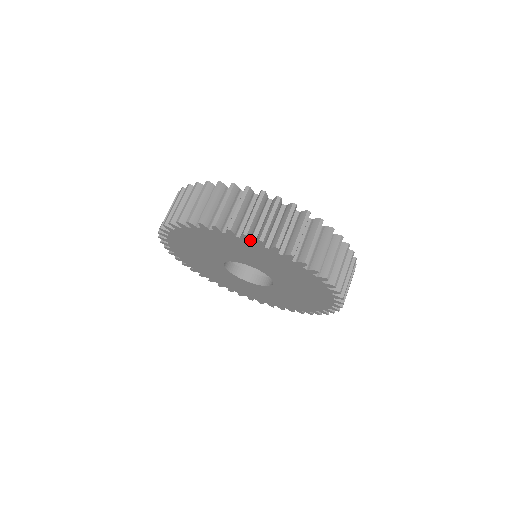
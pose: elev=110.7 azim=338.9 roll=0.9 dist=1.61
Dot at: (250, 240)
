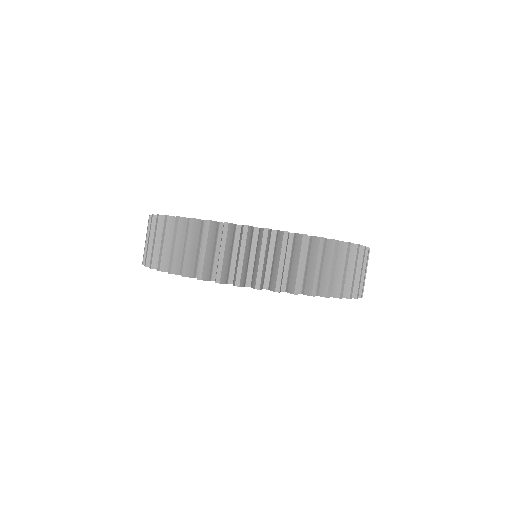
Dot at: occluded
